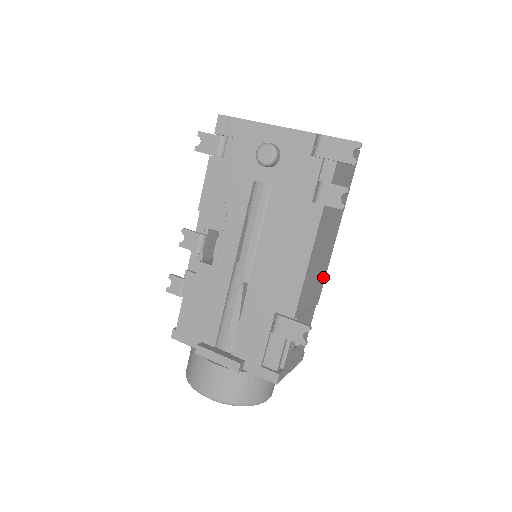
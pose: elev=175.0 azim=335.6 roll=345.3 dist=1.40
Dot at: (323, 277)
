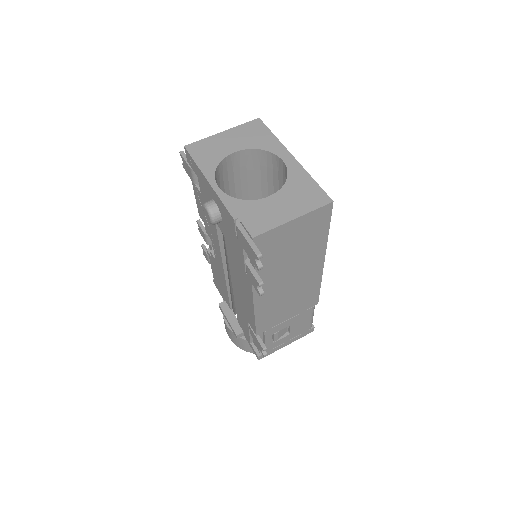
Dot at: (313, 292)
